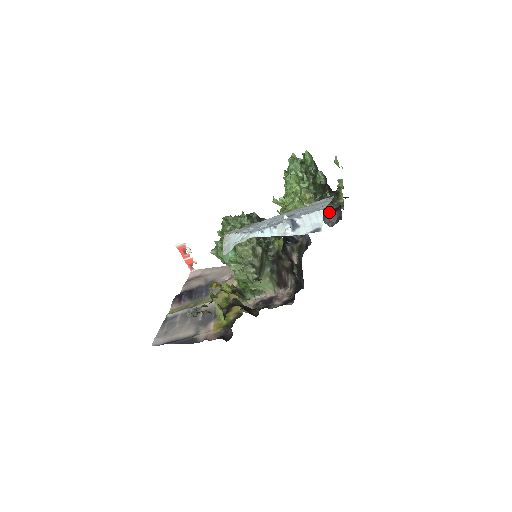
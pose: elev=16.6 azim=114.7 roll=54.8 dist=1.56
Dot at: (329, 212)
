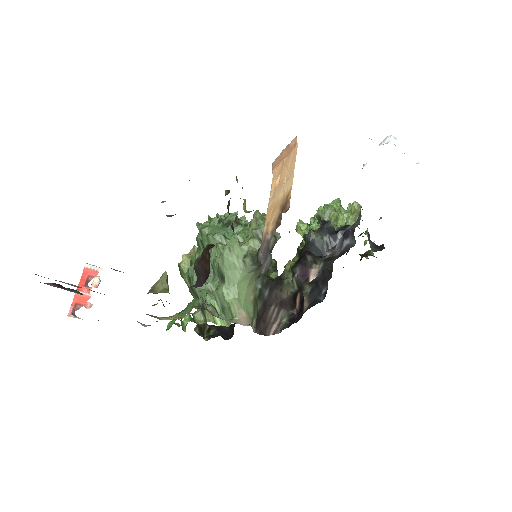
Dot at: (371, 241)
